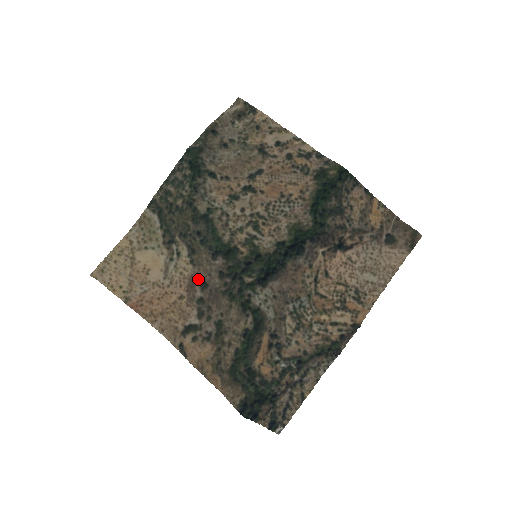
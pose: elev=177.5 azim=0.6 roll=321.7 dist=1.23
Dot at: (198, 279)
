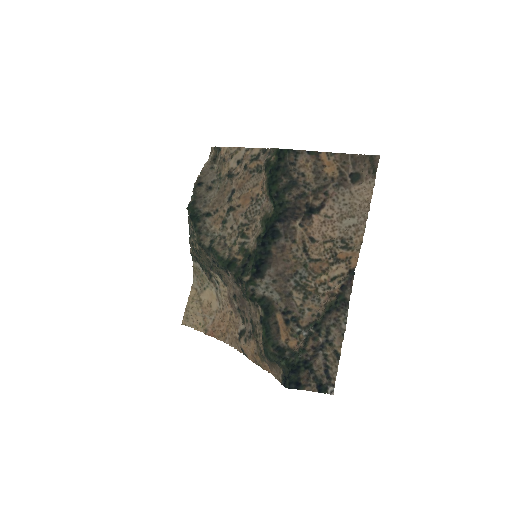
Dot at: (231, 294)
